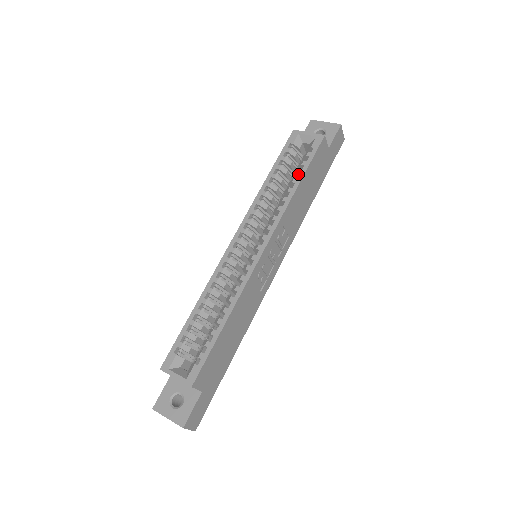
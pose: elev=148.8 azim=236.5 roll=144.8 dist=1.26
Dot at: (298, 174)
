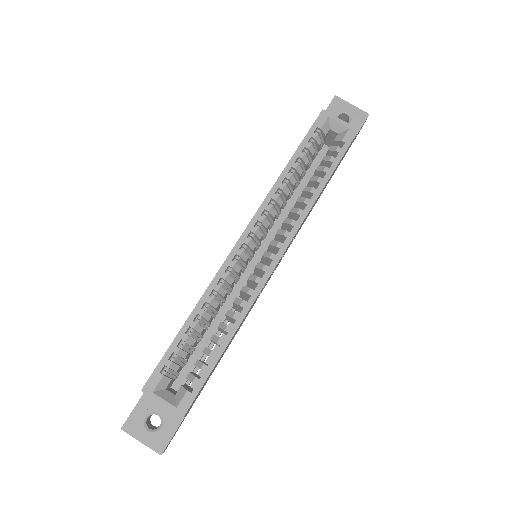
Dot at: (324, 172)
